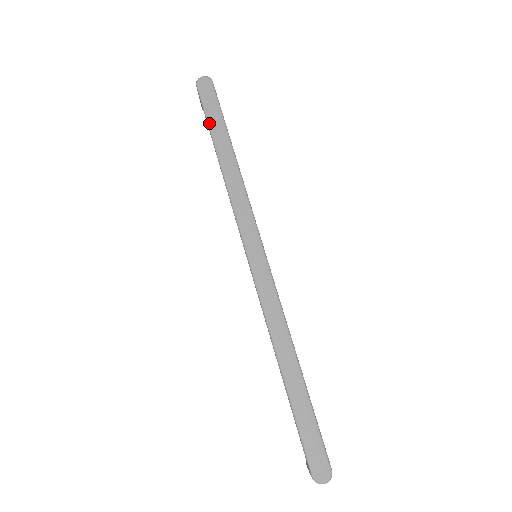
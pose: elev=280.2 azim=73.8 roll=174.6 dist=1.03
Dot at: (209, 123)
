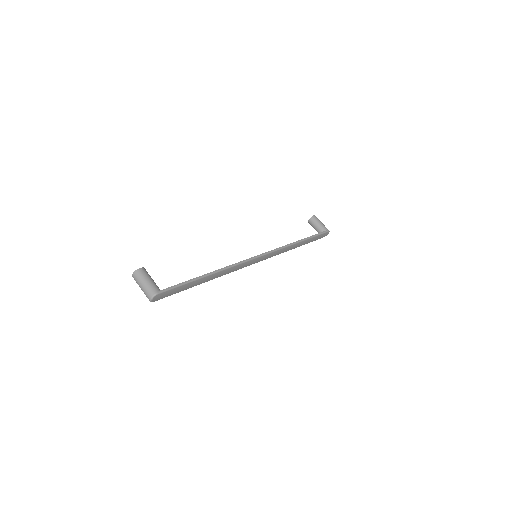
Dot at: occluded
